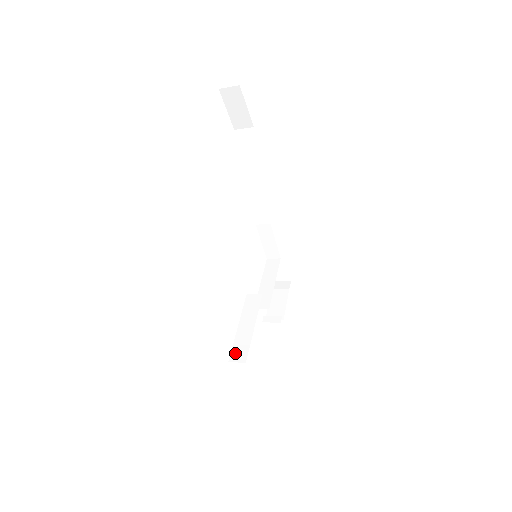
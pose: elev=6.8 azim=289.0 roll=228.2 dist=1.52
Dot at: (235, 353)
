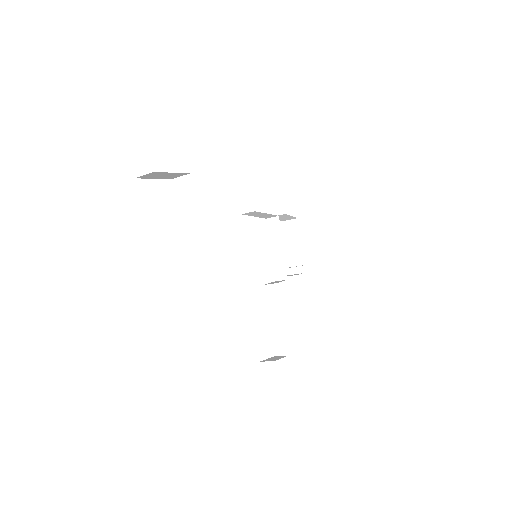
Dot at: (276, 348)
